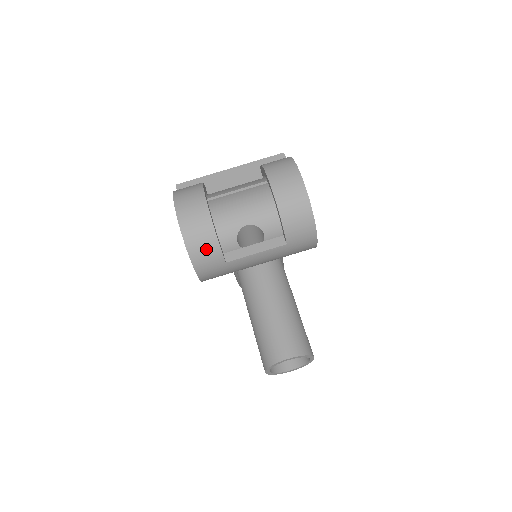
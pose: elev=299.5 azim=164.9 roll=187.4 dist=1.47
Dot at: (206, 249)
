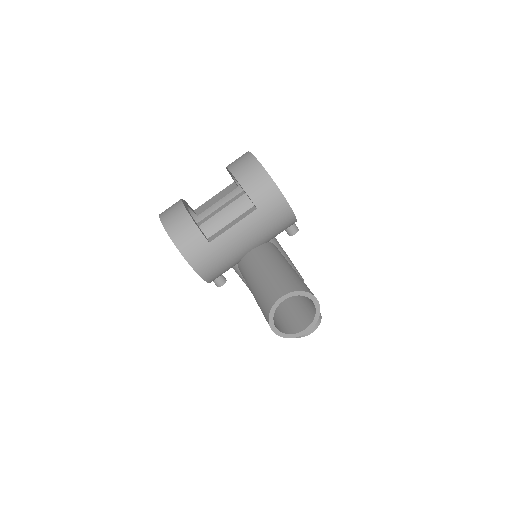
Dot at: (187, 233)
